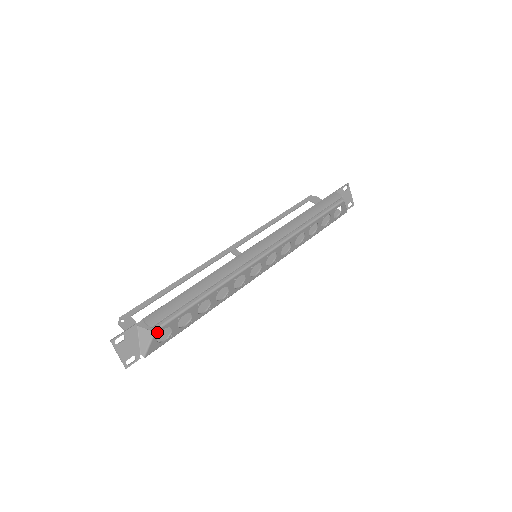
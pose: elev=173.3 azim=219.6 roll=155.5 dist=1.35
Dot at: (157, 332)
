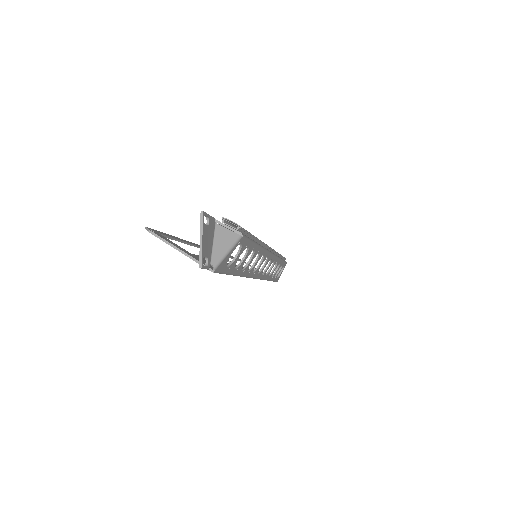
Dot at: (240, 240)
